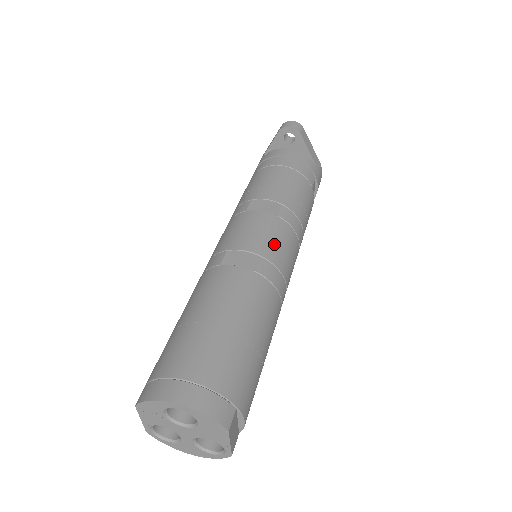
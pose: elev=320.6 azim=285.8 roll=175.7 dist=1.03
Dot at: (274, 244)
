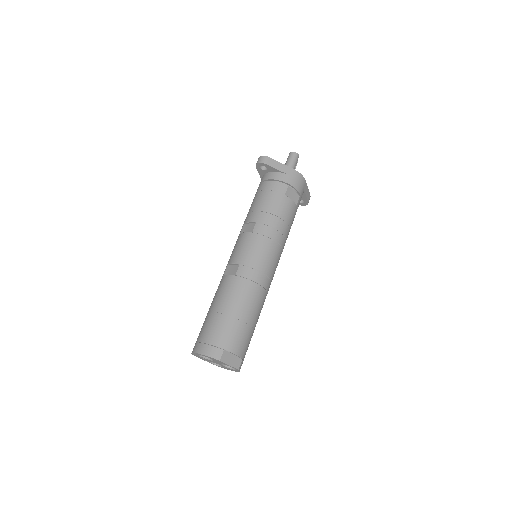
Dot at: (248, 253)
